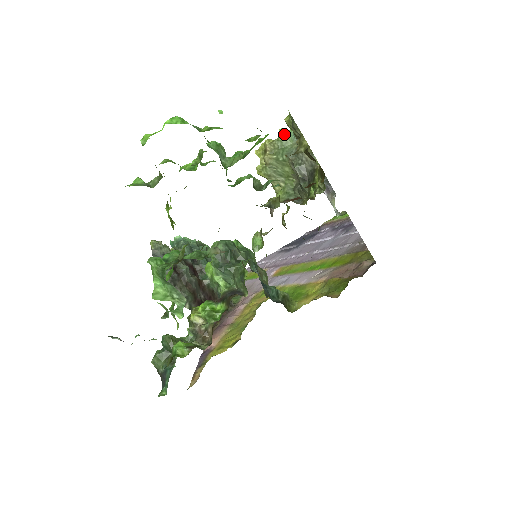
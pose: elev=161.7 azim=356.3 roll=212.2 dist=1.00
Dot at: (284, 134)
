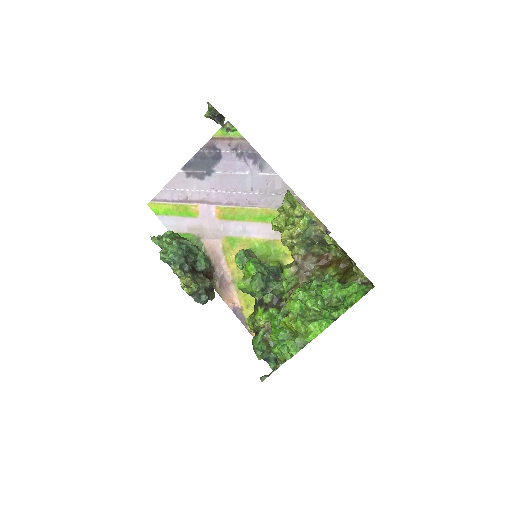
Dot at: (305, 226)
